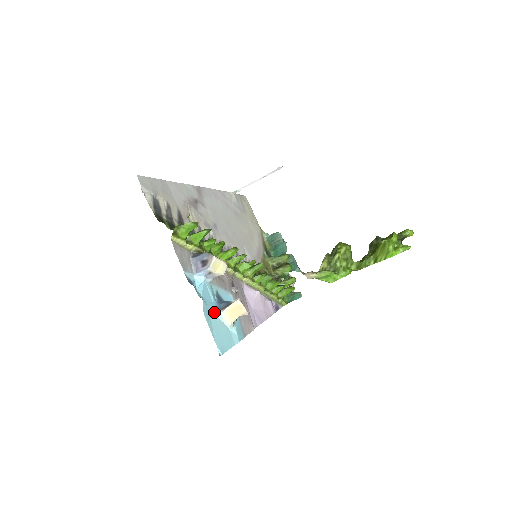
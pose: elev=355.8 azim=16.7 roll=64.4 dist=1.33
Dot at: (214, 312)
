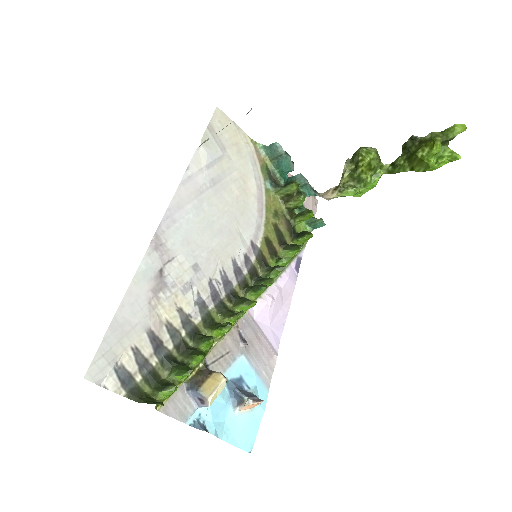
Dot at: (231, 418)
